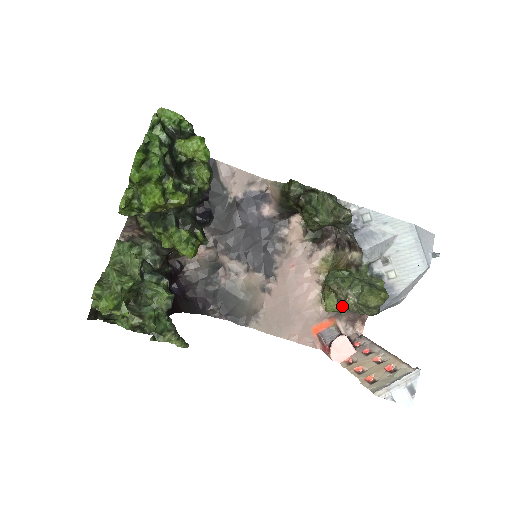
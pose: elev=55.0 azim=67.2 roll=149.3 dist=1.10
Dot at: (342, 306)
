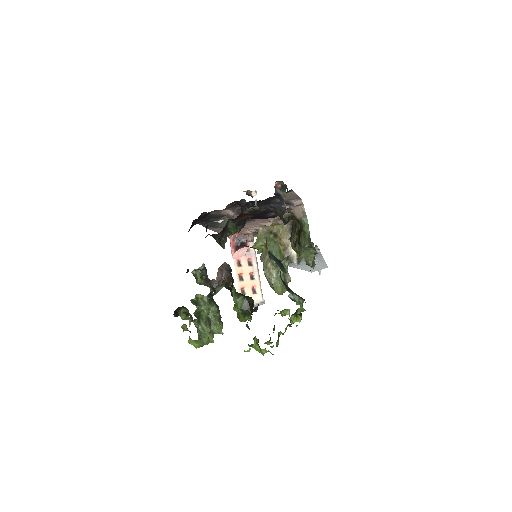
Dot at: (265, 272)
